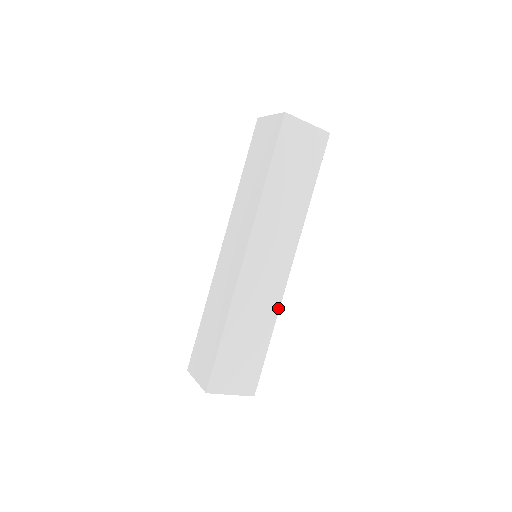
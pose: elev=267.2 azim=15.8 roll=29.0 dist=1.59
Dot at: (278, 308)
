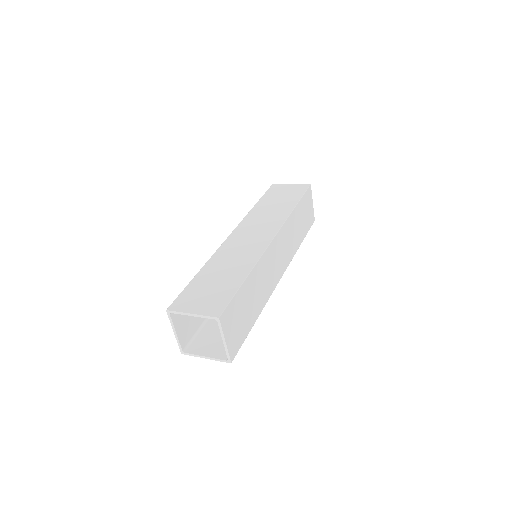
Dot at: (267, 299)
